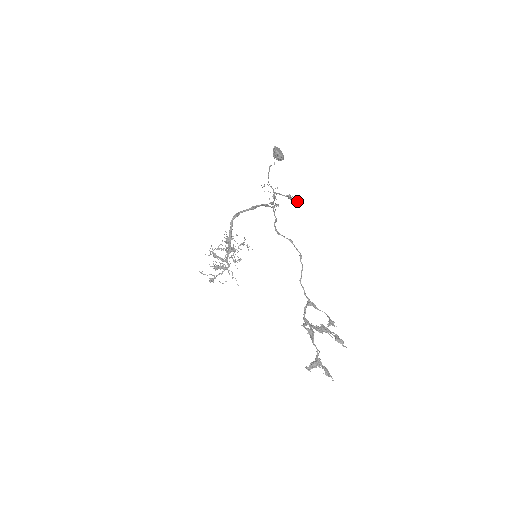
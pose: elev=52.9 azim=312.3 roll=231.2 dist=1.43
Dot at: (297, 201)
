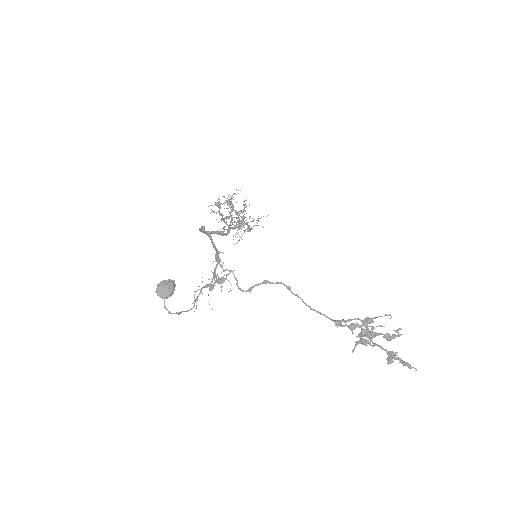
Dot at: (228, 274)
